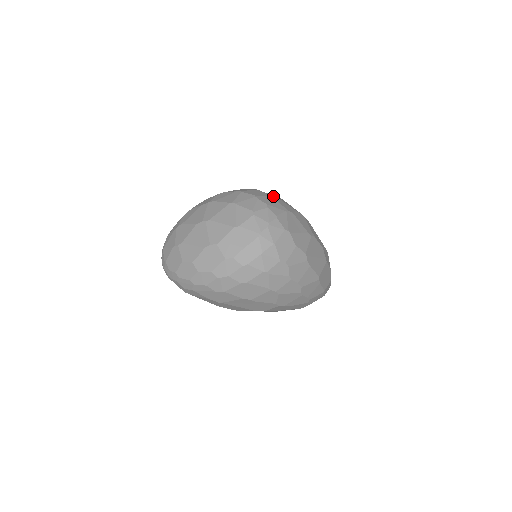
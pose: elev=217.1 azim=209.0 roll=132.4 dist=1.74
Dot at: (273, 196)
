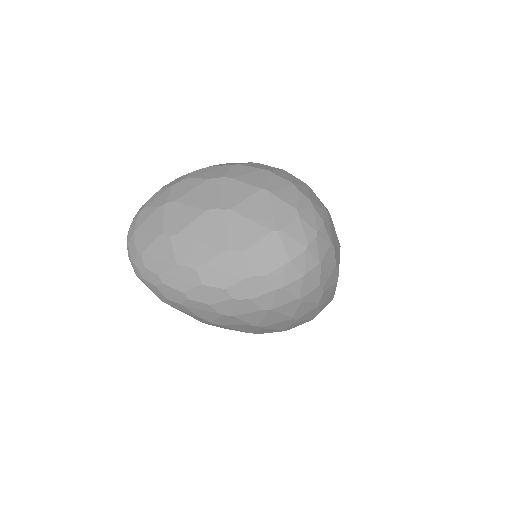
Dot at: occluded
